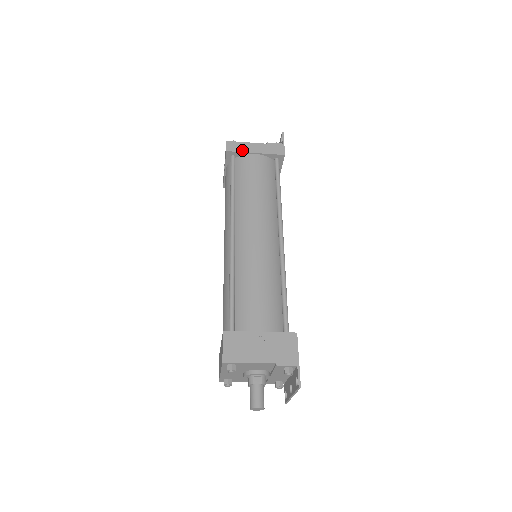
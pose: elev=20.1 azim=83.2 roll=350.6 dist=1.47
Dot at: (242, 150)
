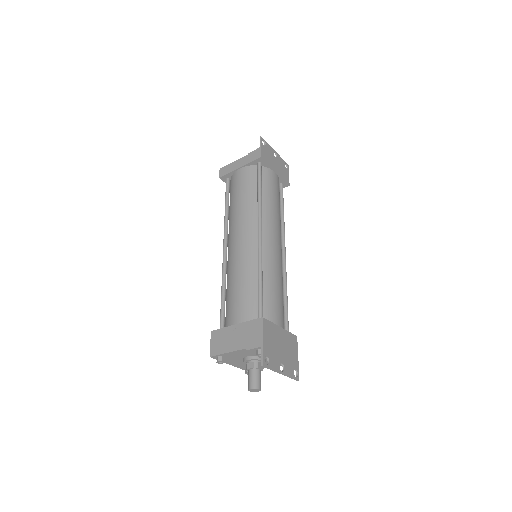
Dot at: (230, 171)
